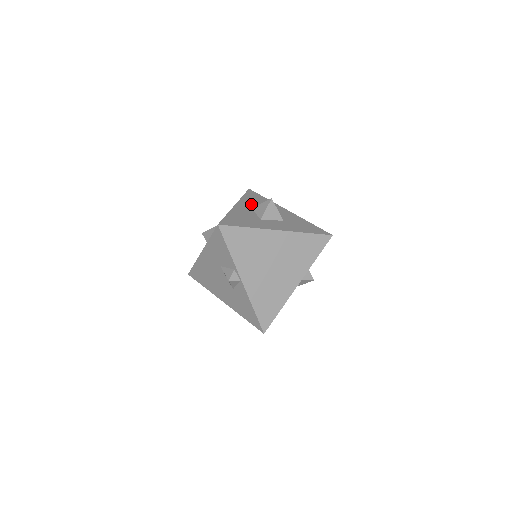
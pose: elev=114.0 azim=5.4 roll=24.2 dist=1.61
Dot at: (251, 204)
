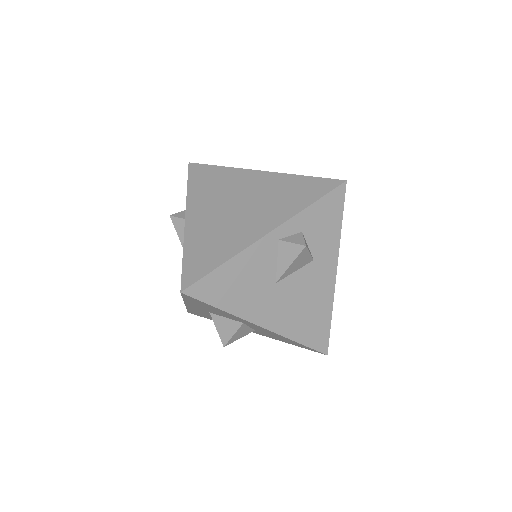
Dot at: occluded
